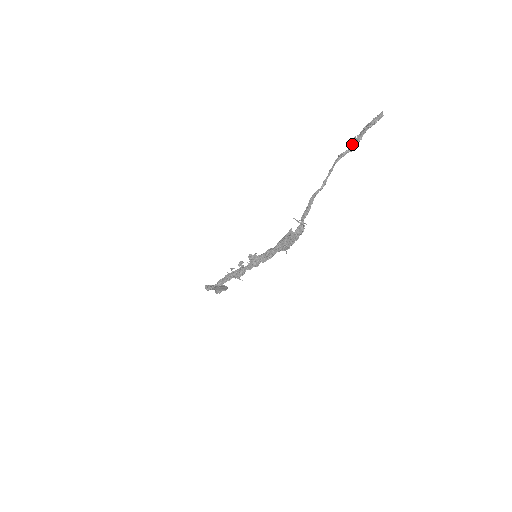
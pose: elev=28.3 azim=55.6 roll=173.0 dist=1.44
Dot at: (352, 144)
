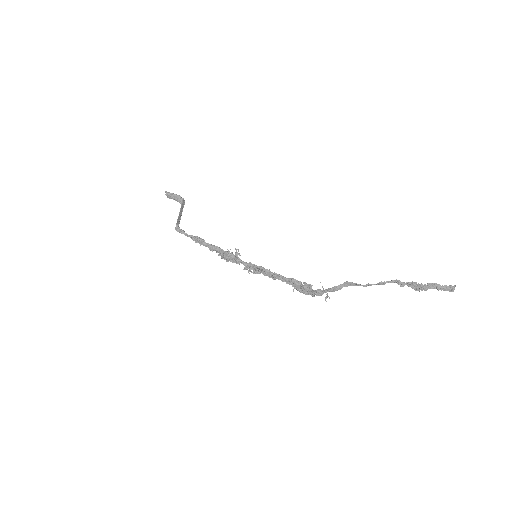
Dot at: (414, 284)
